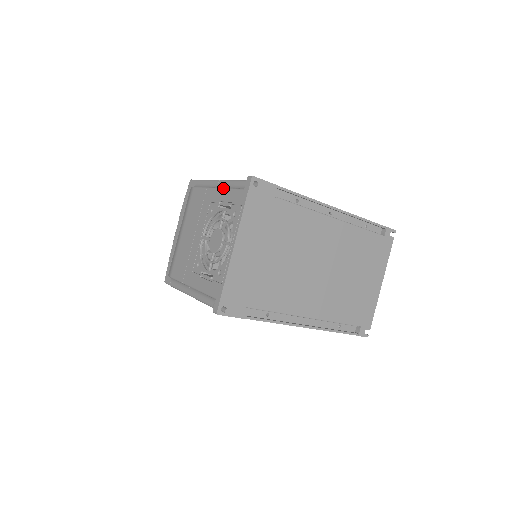
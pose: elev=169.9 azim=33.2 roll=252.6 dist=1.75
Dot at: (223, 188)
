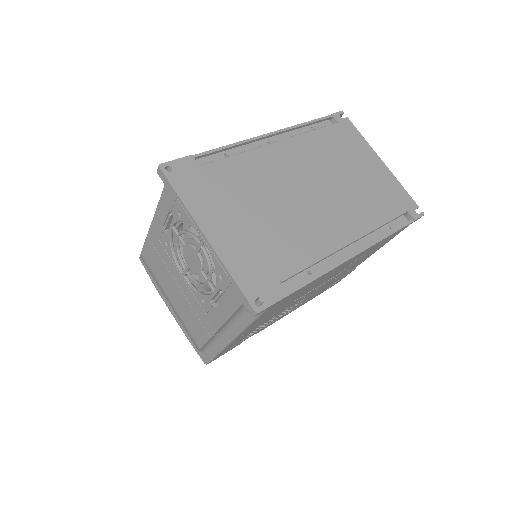
Dot at: occluded
